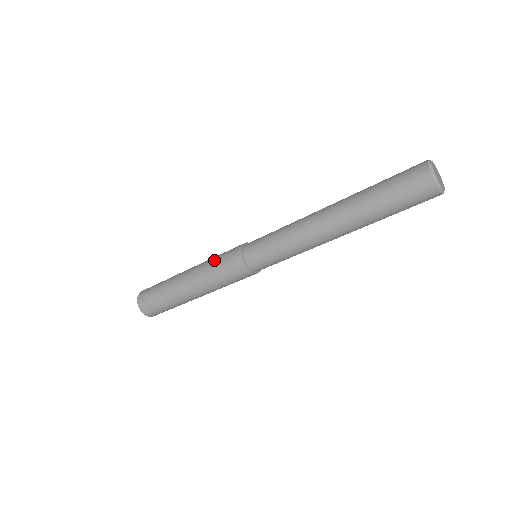
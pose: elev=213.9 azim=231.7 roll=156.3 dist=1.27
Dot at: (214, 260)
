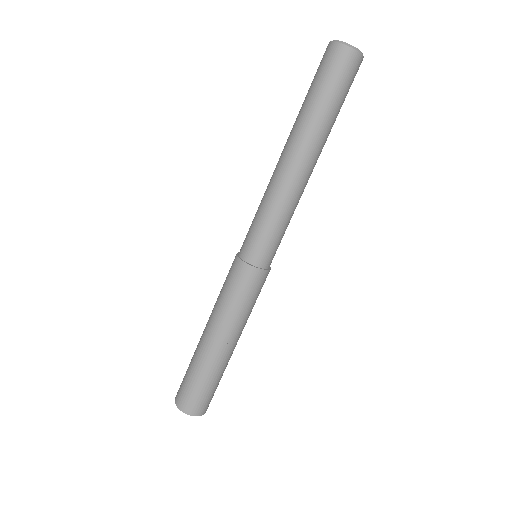
Dot at: occluded
